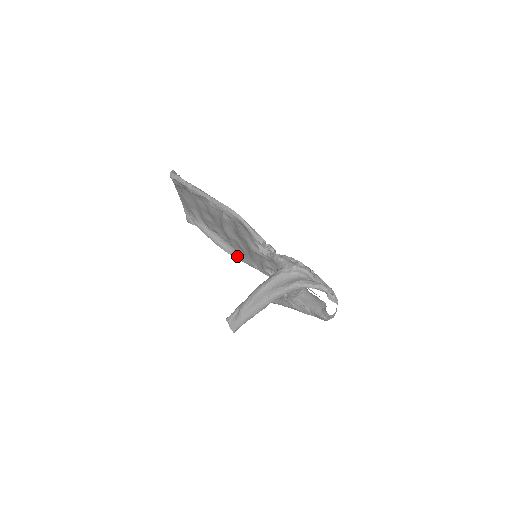
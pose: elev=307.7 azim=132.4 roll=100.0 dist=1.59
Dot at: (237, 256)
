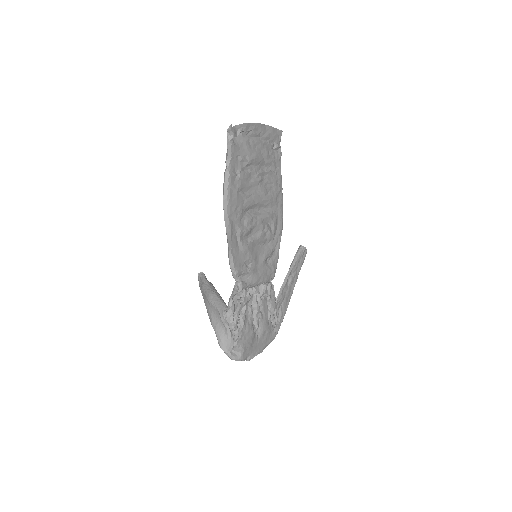
Dot at: occluded
